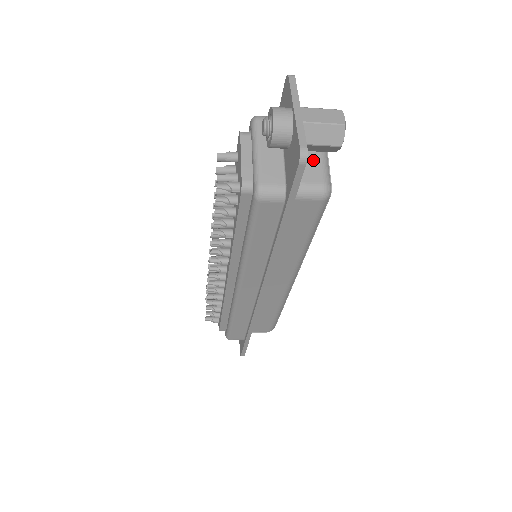
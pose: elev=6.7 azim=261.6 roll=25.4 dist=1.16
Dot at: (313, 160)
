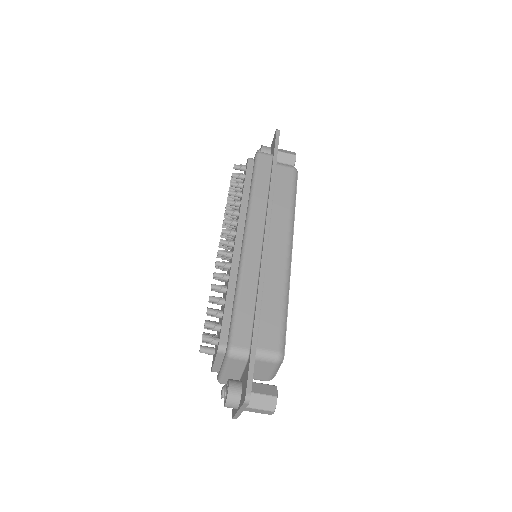
Dot at: occluded
